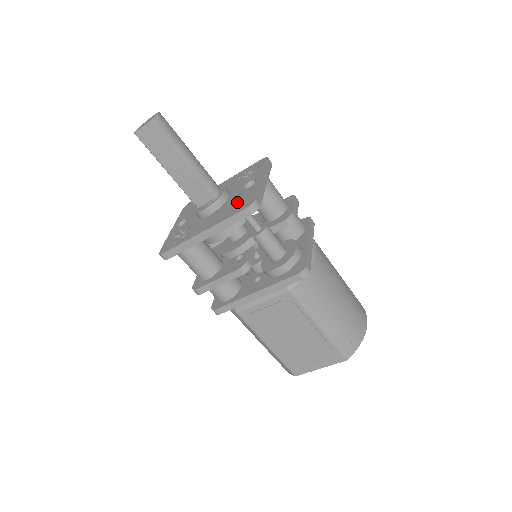
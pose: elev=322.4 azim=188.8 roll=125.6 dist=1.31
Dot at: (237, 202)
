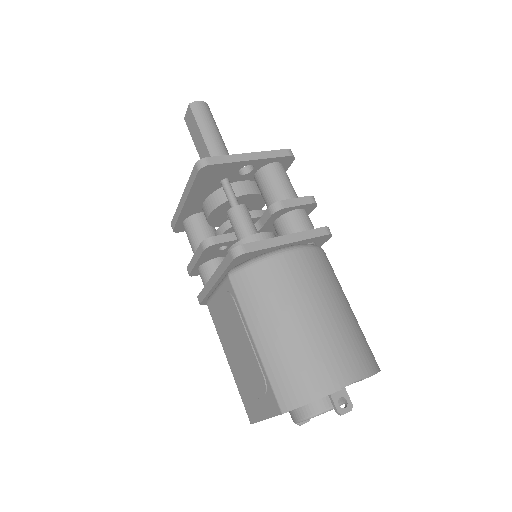
Dot at: occluded
